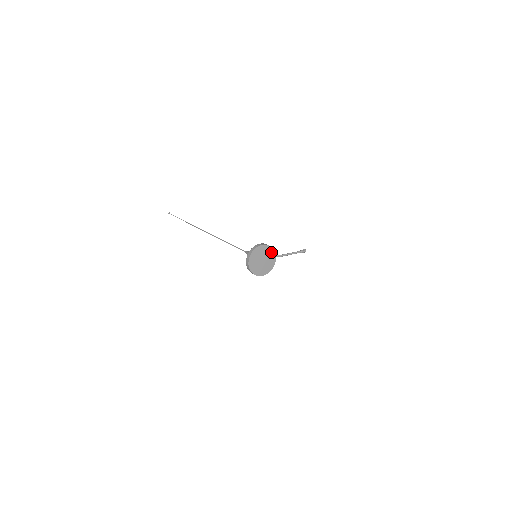
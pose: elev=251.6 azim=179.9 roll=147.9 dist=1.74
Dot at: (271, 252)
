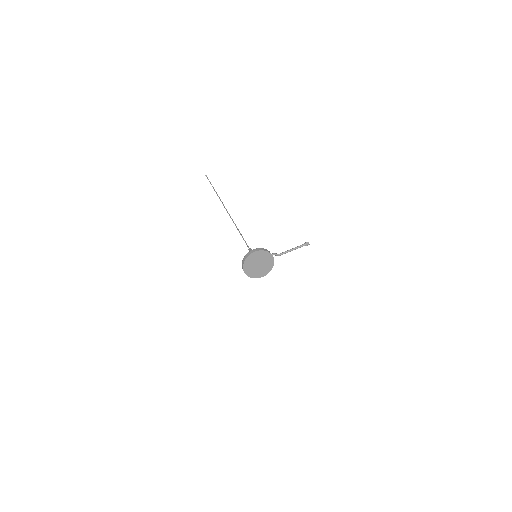
Dot at: (267, 255)
